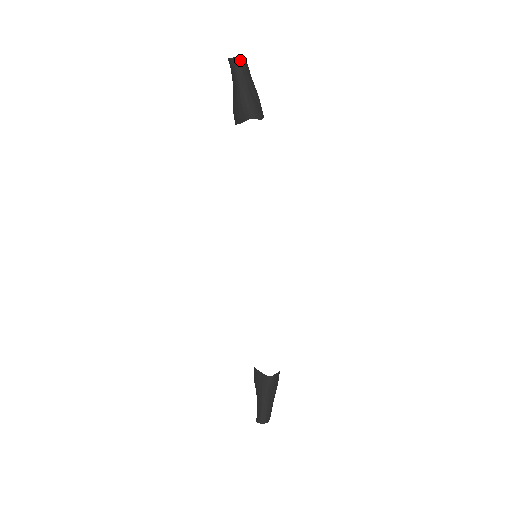
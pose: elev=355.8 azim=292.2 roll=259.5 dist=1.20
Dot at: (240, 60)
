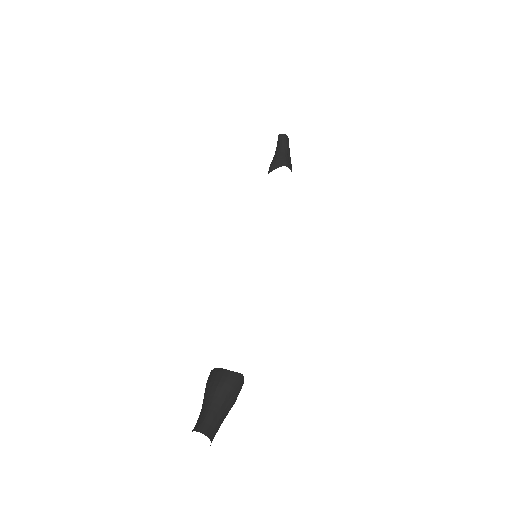
Dot at: (287, 137)
